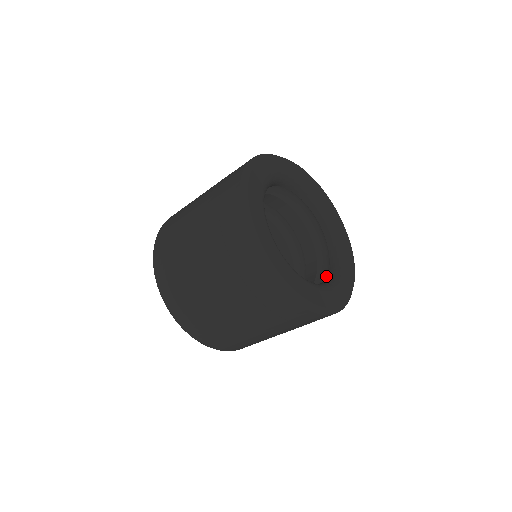
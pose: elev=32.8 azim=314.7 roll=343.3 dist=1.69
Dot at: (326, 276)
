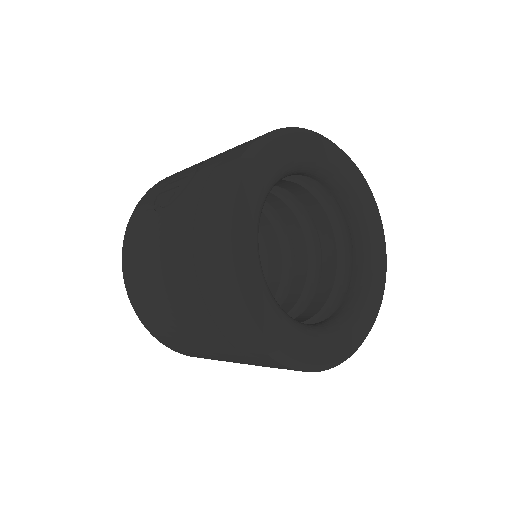
Dot at: (346, 232)
